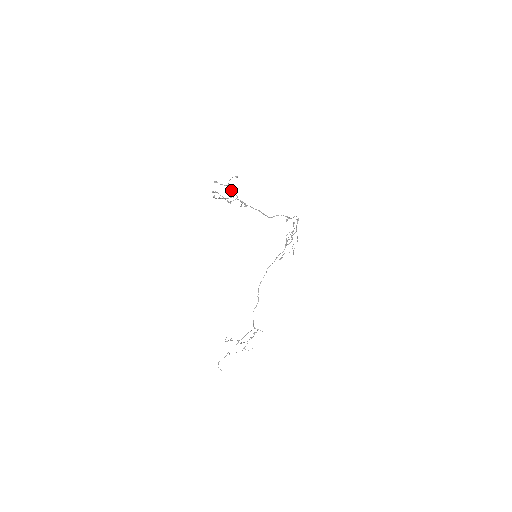
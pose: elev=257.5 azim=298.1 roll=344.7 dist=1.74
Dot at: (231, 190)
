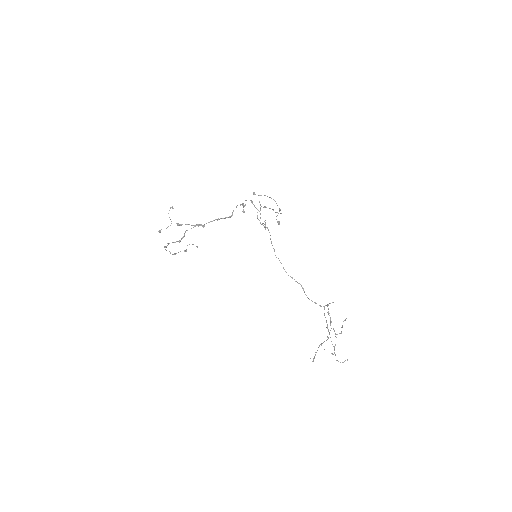
Dot at: (179, 224)
